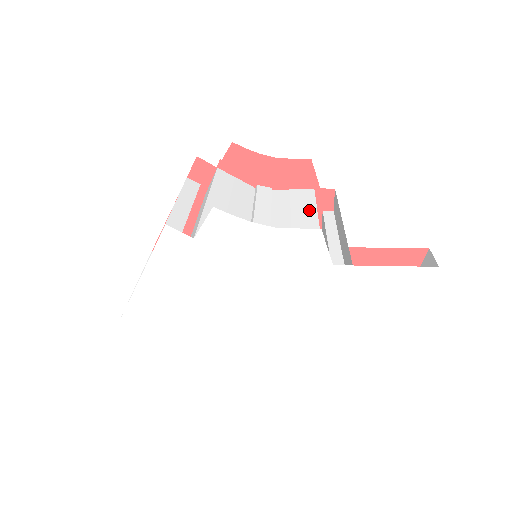
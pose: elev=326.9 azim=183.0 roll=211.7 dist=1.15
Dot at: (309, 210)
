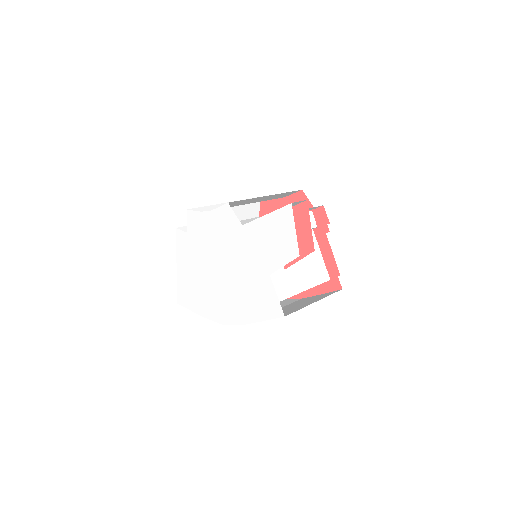
Dot at: occluded
